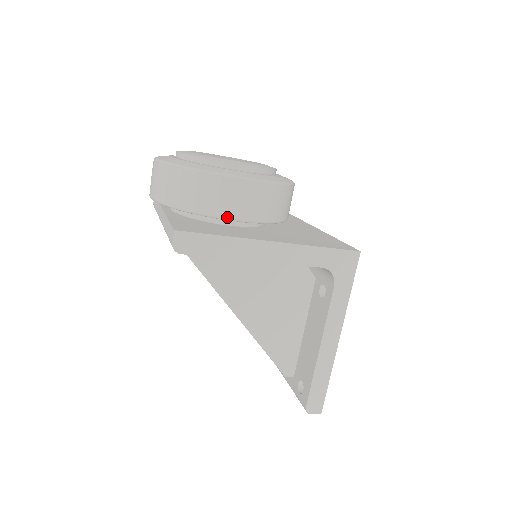
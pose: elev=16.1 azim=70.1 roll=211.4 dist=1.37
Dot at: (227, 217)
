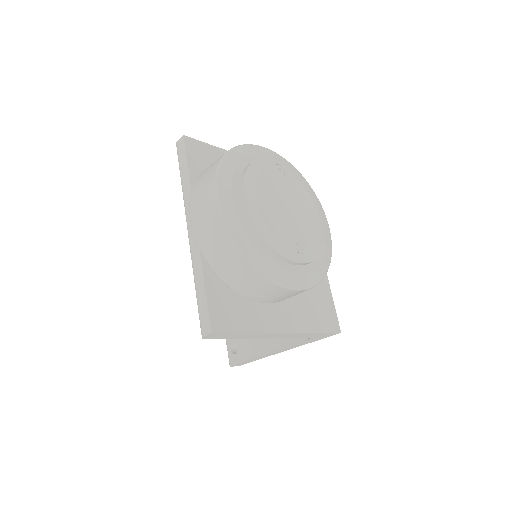
Dot at: (259, 301)
